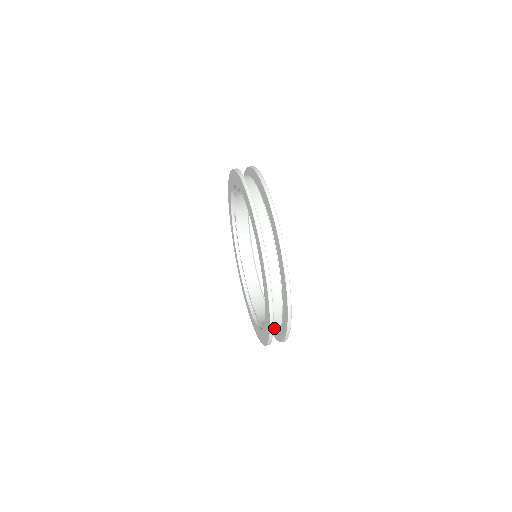
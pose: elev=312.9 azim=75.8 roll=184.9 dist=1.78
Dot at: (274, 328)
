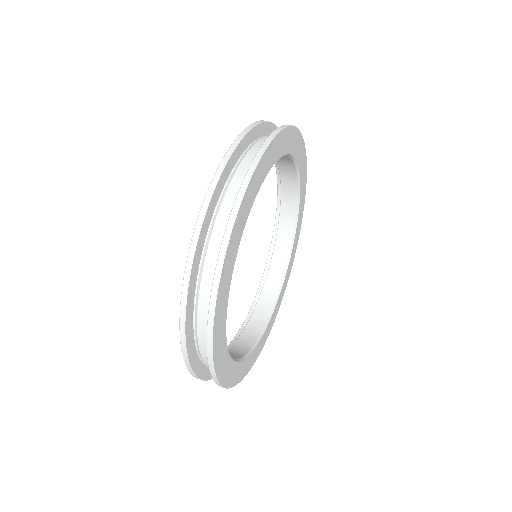
Dot at: occluded
